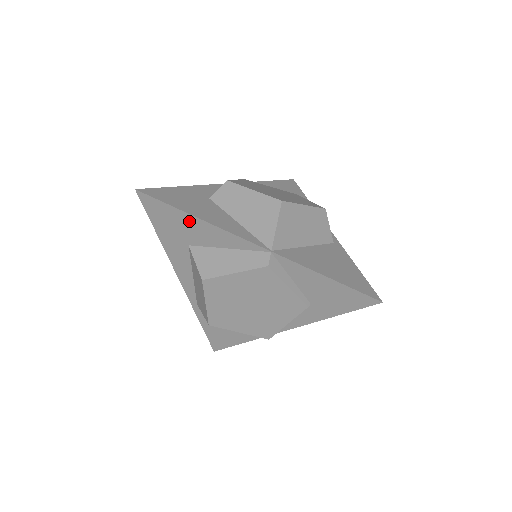
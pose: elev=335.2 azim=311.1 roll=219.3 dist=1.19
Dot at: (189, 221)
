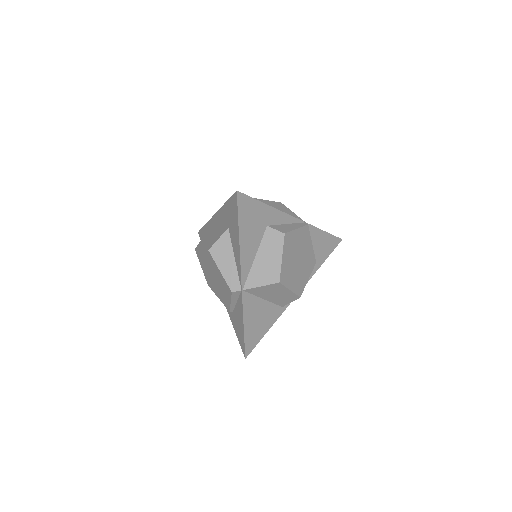
Dot at: (237, 232)
